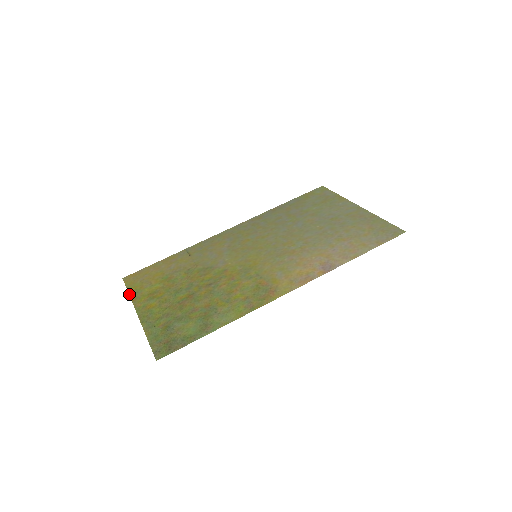
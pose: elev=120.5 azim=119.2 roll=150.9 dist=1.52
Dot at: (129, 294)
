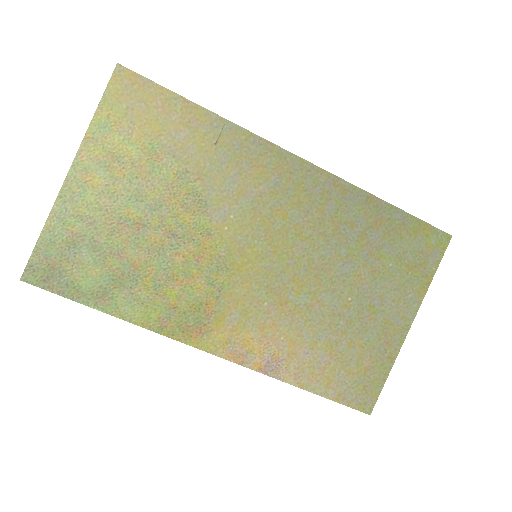
Dot at: (93, 116)
